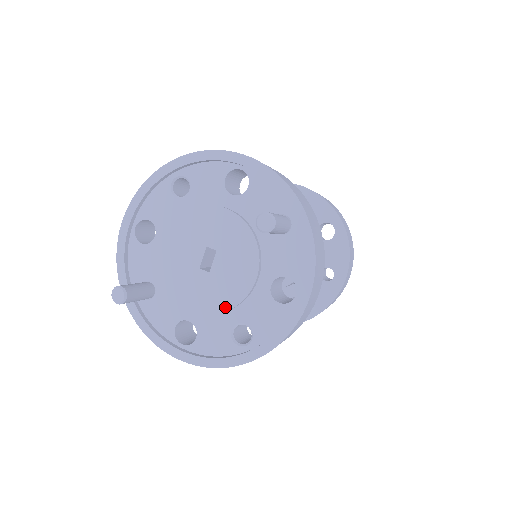
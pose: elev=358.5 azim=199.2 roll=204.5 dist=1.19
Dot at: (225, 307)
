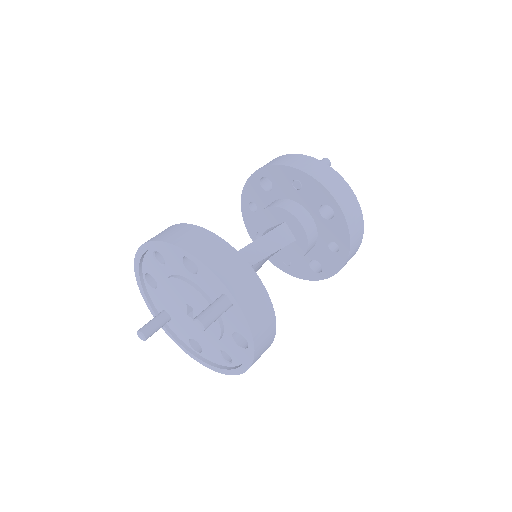
Dot at: (209, 342)
